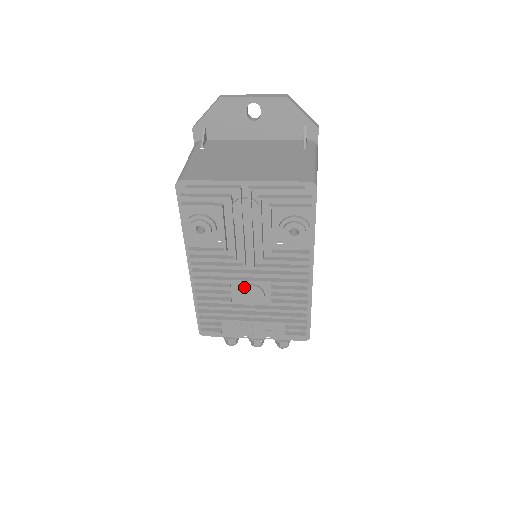
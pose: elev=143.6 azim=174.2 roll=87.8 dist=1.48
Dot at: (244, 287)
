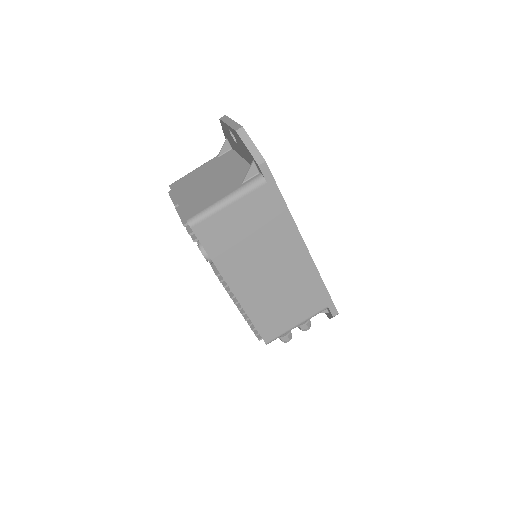
Dot at: occluded
